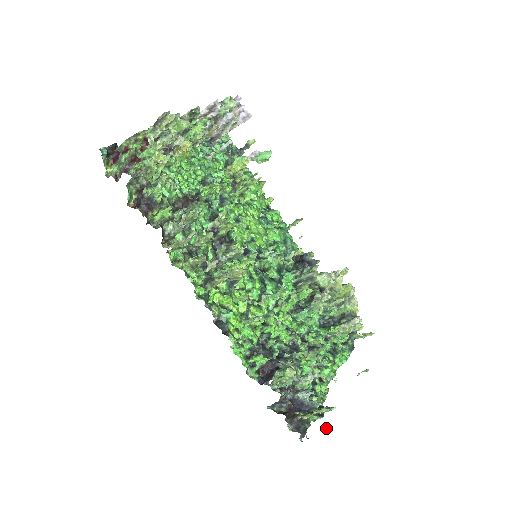
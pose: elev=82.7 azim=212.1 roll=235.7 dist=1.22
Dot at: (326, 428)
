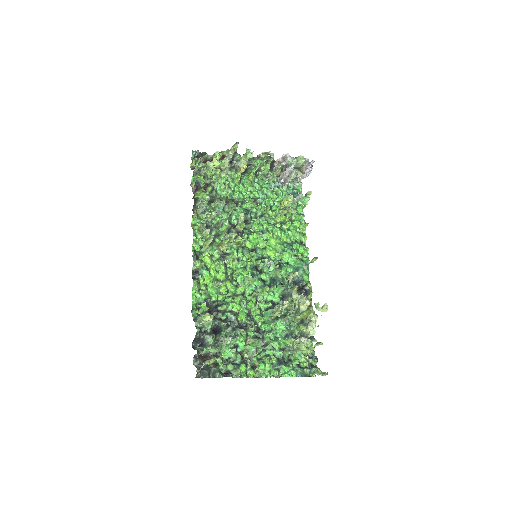
Dot at: (203, 363)
